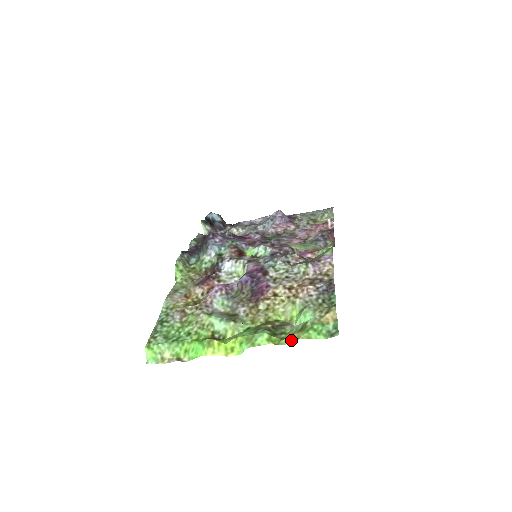
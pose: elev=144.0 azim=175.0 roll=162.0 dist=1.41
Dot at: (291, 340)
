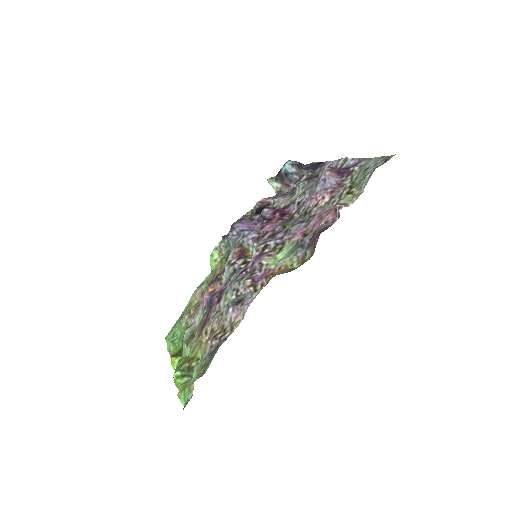
Dot at: (179, 391)
